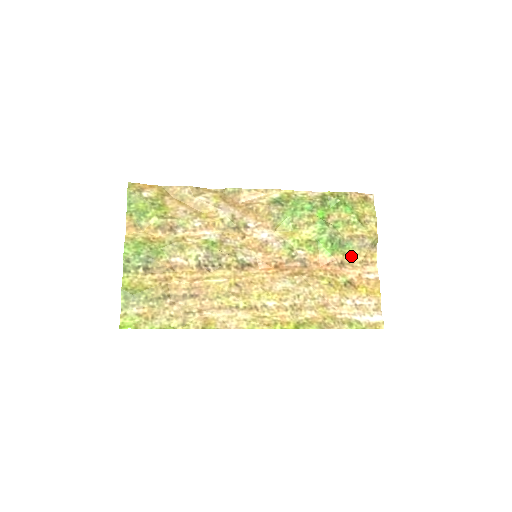
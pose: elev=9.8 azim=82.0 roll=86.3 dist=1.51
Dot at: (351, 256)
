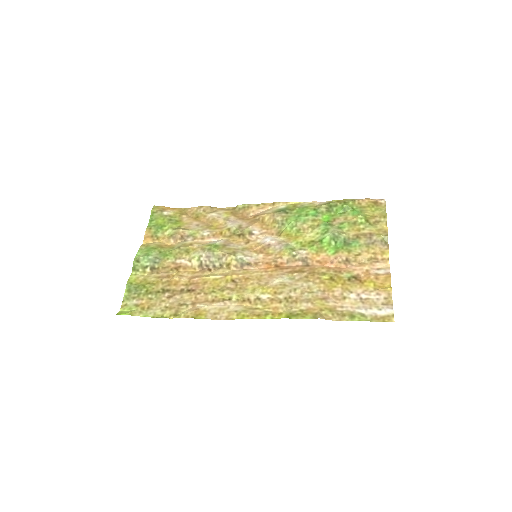
Dot at: (358, 254)
